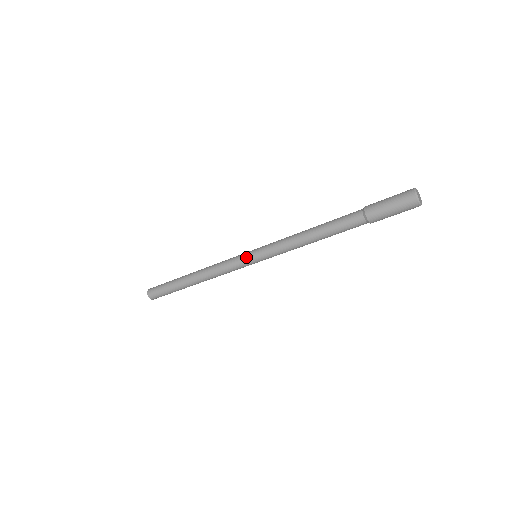
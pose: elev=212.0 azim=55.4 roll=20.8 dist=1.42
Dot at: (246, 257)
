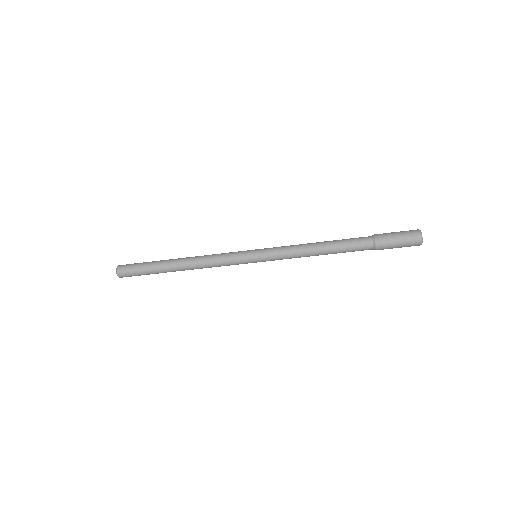
Dot at: (248, 251)
